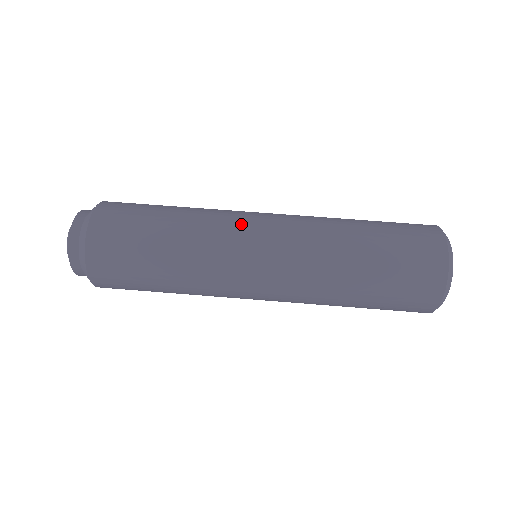
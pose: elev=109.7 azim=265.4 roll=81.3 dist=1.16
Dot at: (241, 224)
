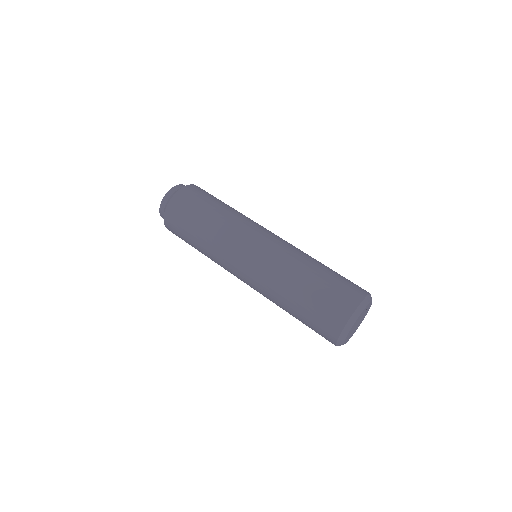
Dot at: (248, 233)
